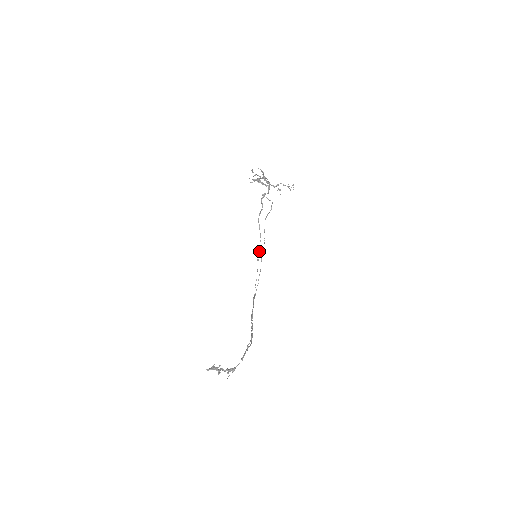
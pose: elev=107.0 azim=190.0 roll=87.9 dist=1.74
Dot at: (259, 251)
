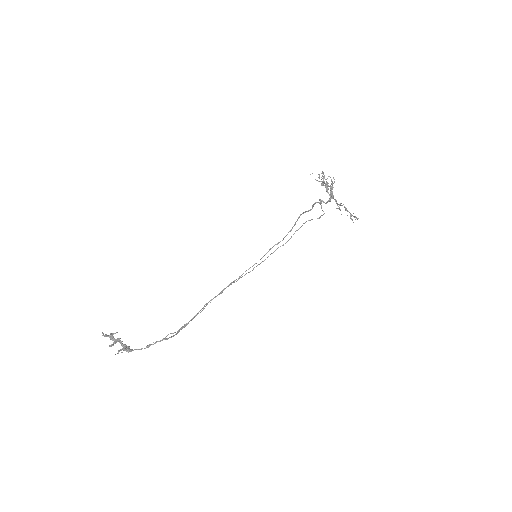
Dot at: (279, 242)
